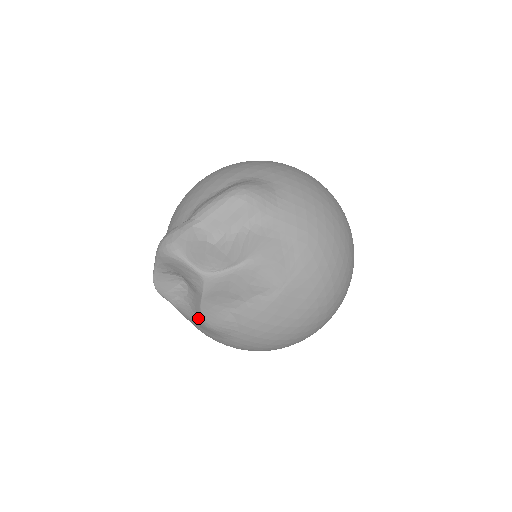
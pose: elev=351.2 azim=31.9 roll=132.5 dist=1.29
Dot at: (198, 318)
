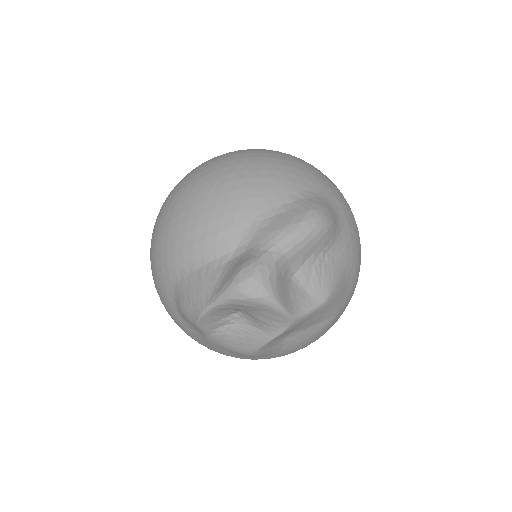
Dot at: (245, 349)
